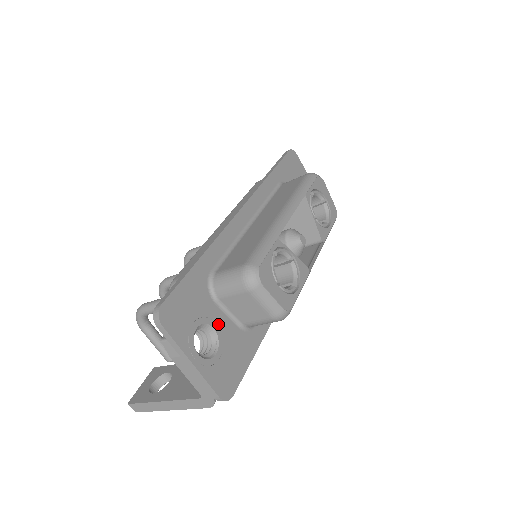
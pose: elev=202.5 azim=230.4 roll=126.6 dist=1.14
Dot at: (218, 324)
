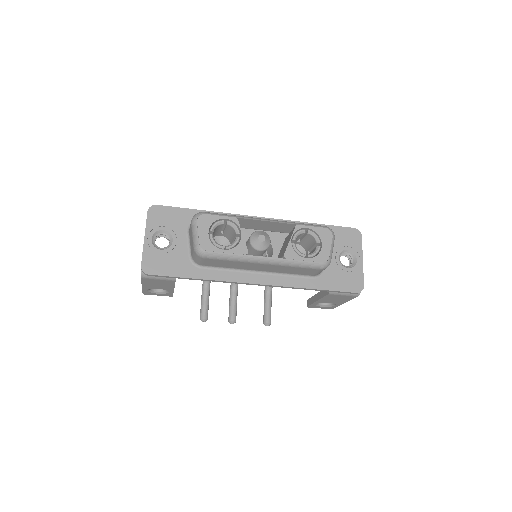
Dot at: (178, 242)
